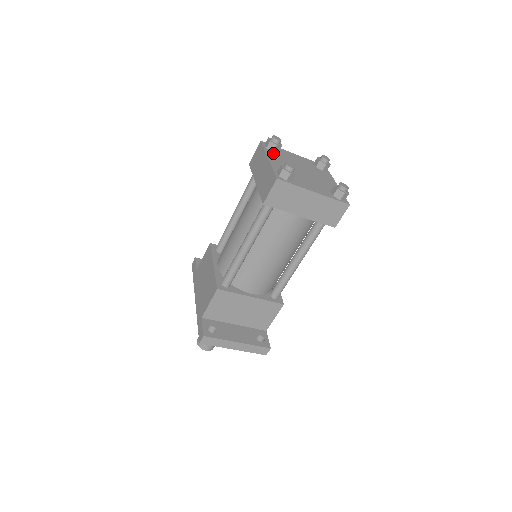
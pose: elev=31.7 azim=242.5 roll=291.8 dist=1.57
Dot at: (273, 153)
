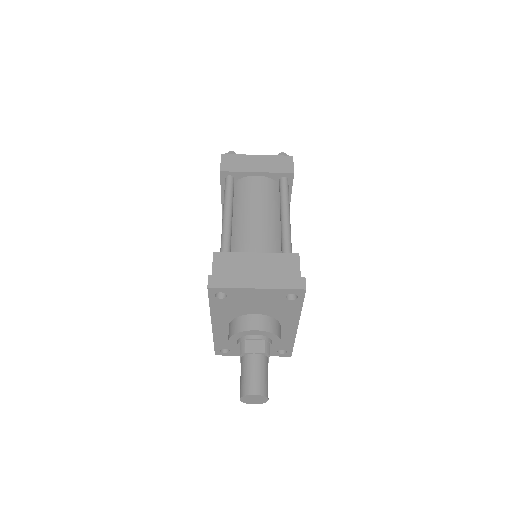
Dot at: occluded
